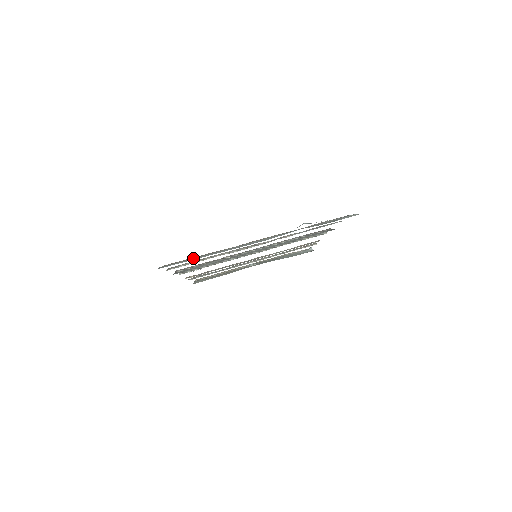
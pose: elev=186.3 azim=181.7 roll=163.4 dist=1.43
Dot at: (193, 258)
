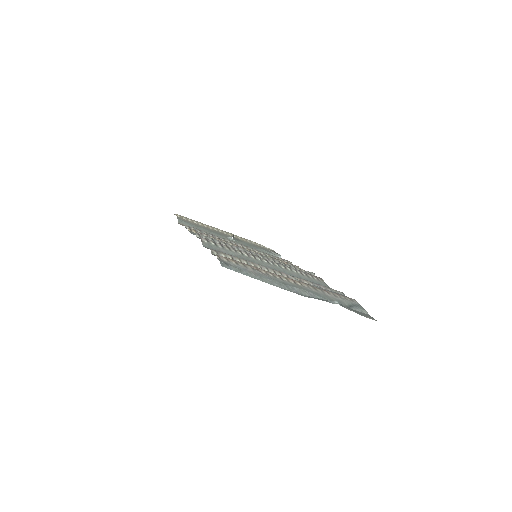
Dot at: (248, 271)
